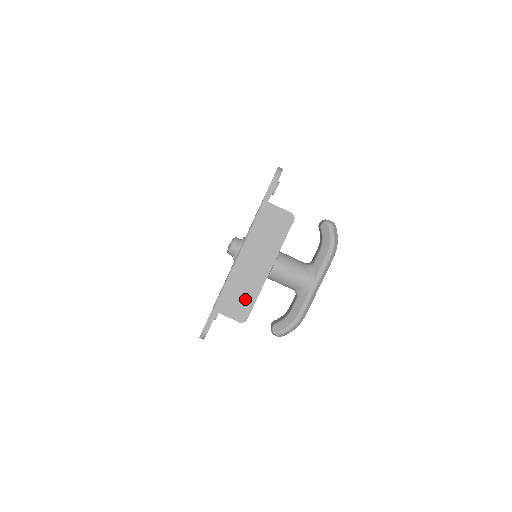
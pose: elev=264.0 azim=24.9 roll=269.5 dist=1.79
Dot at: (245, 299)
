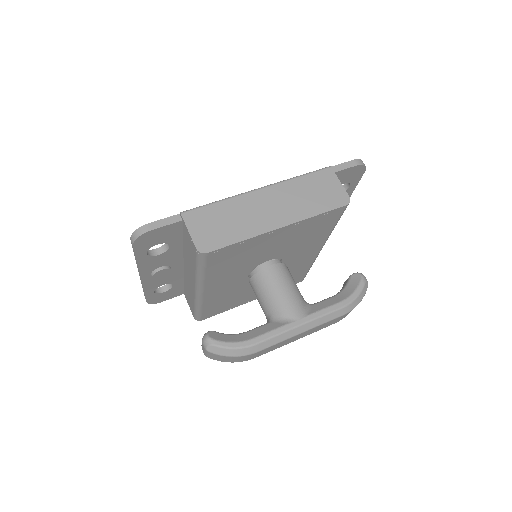
Dot at: (227, 231)
